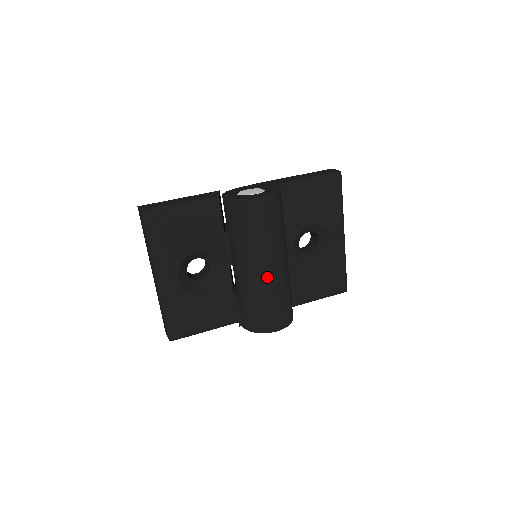
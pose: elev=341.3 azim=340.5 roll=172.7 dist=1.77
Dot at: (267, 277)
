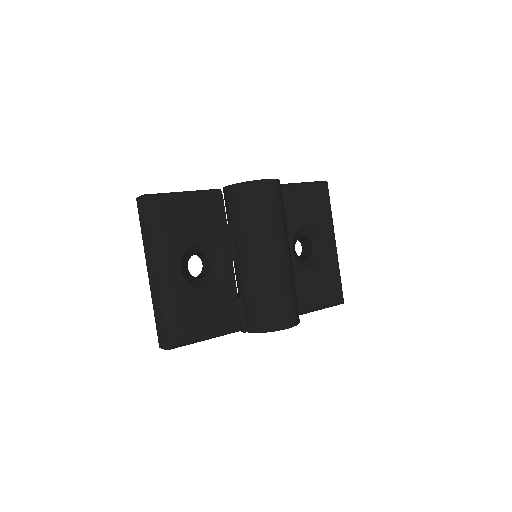
Dot at: (275, 264)
